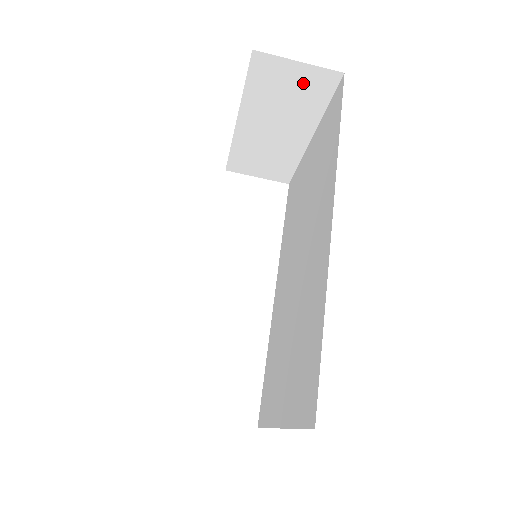
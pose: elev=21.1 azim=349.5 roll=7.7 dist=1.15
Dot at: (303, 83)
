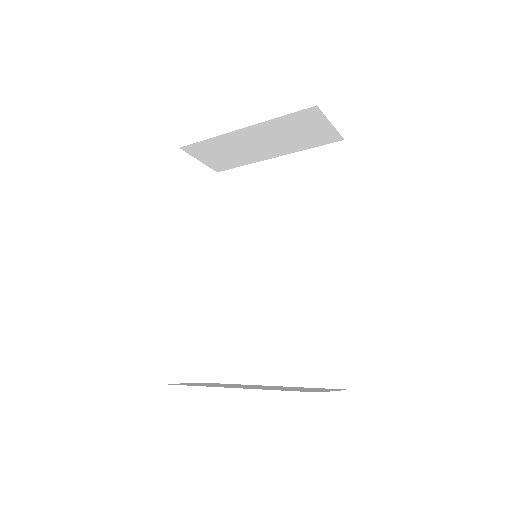
Dot at: (317, 133)
